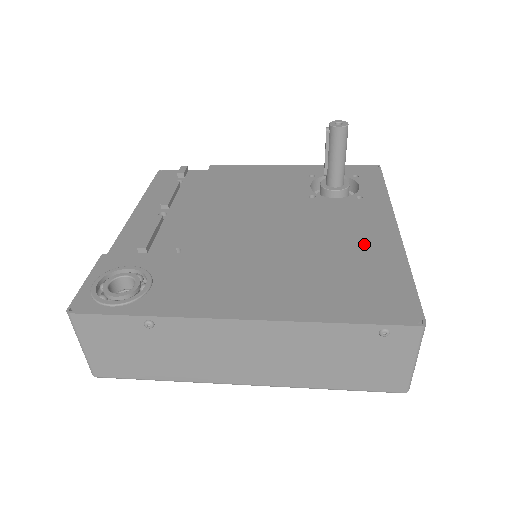
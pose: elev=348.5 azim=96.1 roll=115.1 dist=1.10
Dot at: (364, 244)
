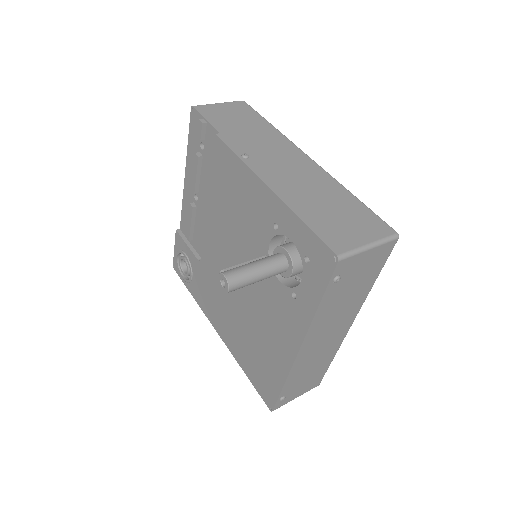
Dot at: (273, 344)
